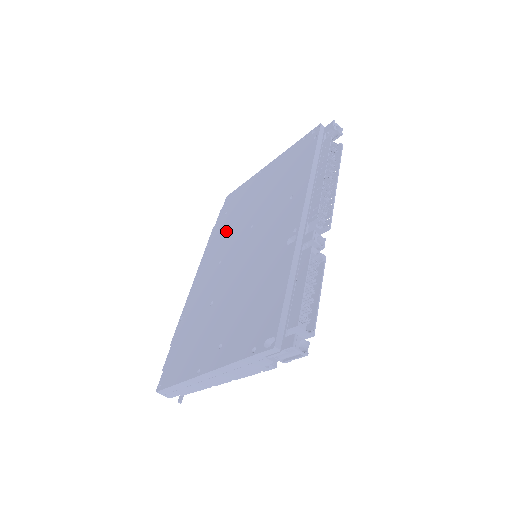
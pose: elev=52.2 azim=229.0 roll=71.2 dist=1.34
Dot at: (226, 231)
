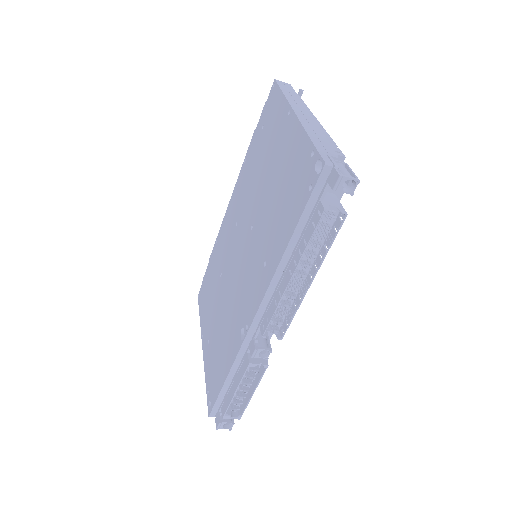
Dot at: (251, 174)
